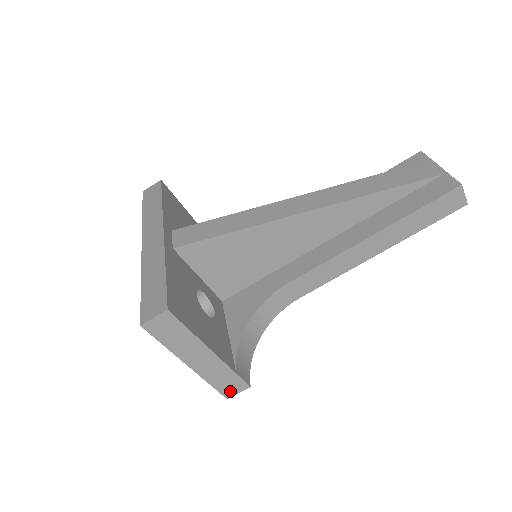
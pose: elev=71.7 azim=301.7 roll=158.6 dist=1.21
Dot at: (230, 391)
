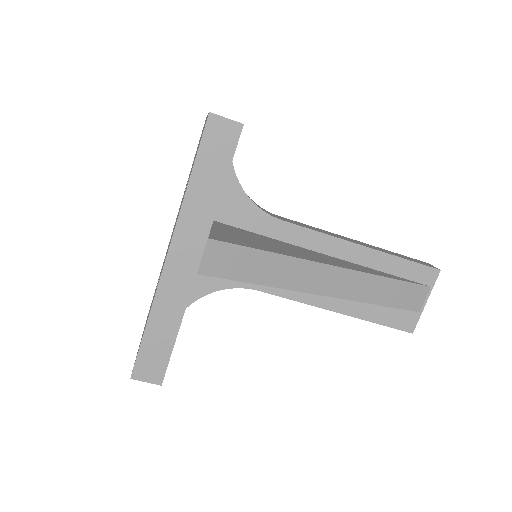
Dot at: occluded
